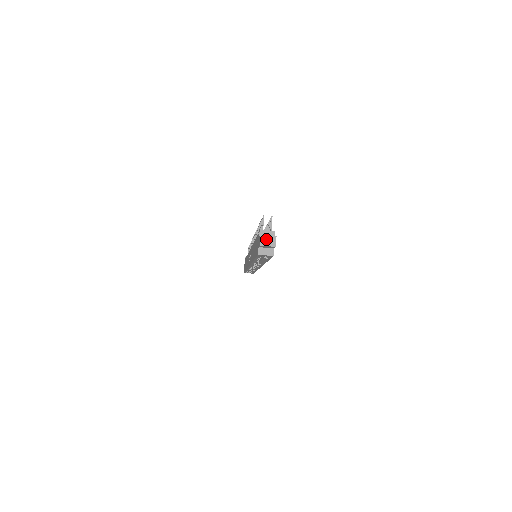
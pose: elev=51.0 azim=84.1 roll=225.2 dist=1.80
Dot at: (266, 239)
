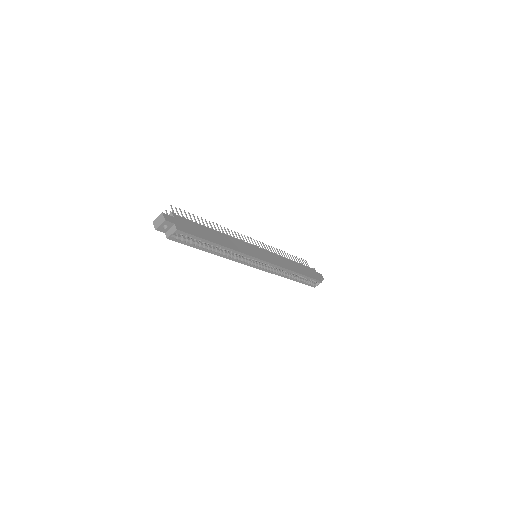
Dot at: (157, 221)
